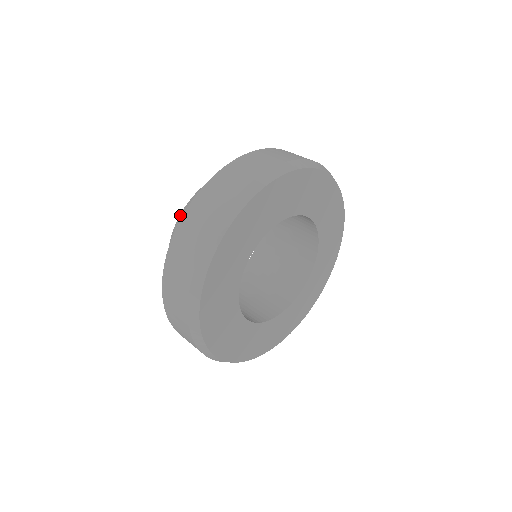
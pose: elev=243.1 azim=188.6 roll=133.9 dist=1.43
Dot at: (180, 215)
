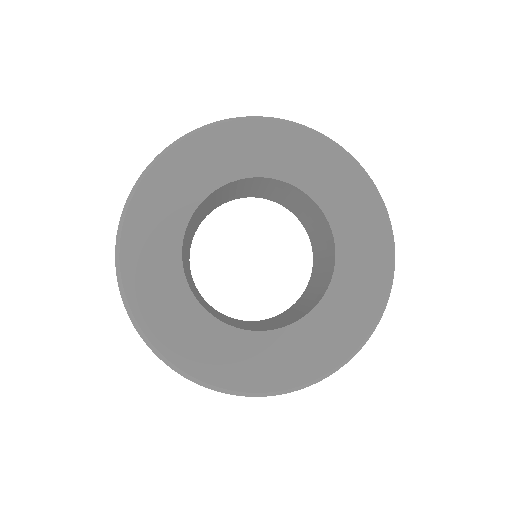
Dot at: occluded
